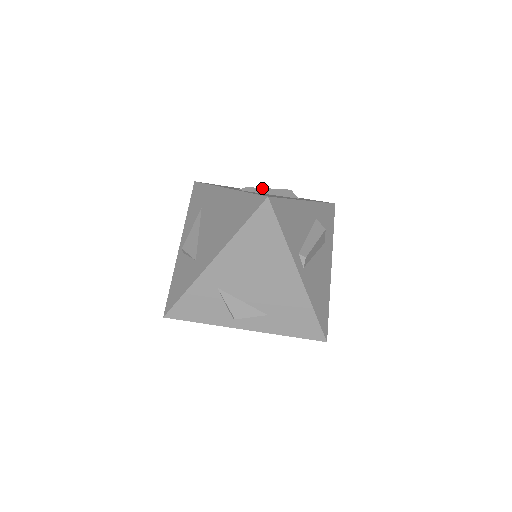
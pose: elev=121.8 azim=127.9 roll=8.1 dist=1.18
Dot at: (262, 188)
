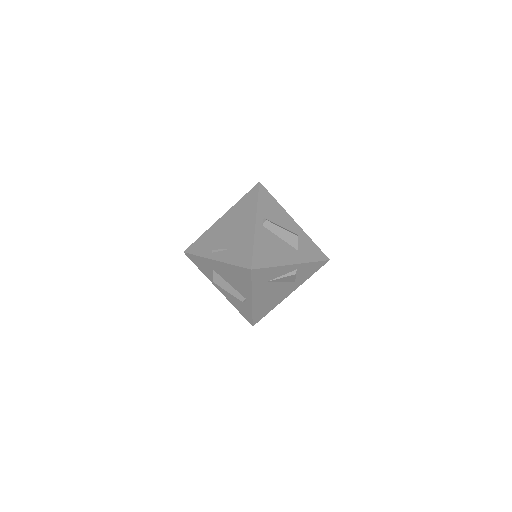
Dot at: occluded
